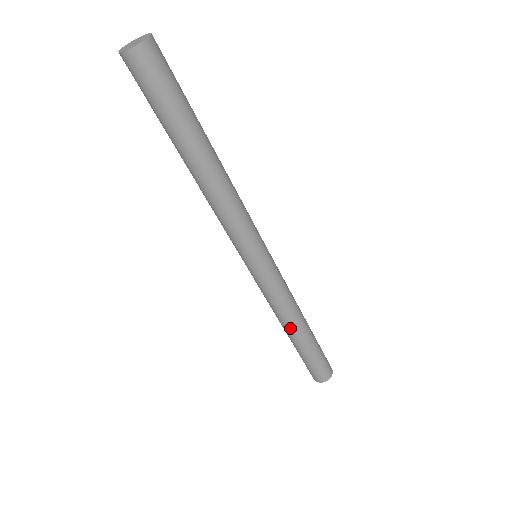
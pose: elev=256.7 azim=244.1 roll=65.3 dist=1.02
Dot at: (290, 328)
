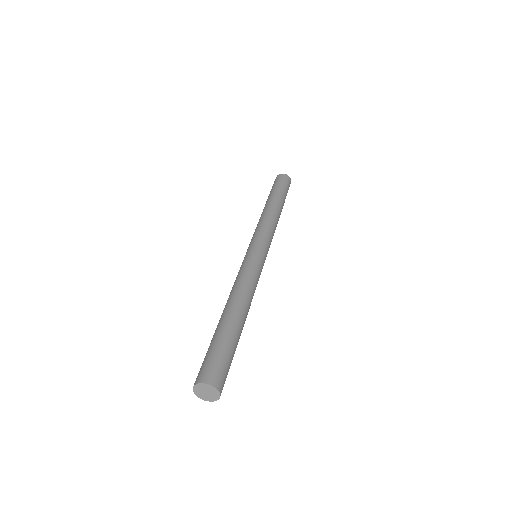
Dot at: occluded
